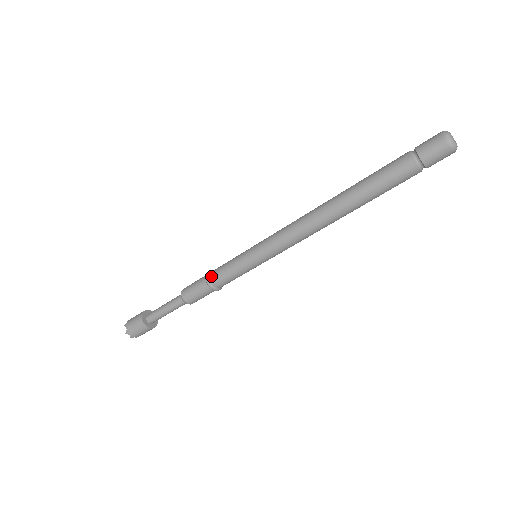
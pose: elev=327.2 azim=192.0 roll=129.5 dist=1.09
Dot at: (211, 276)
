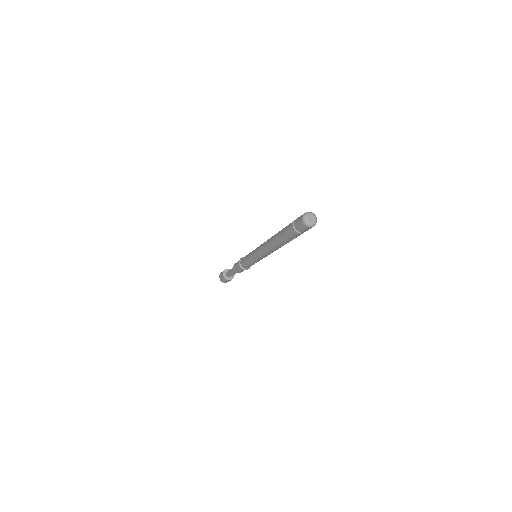
Dot at: occluded
